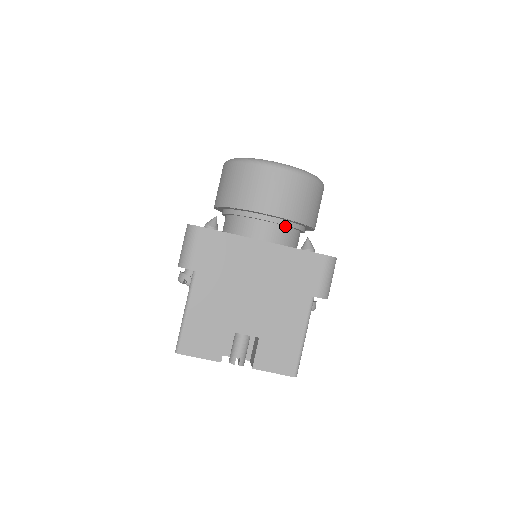
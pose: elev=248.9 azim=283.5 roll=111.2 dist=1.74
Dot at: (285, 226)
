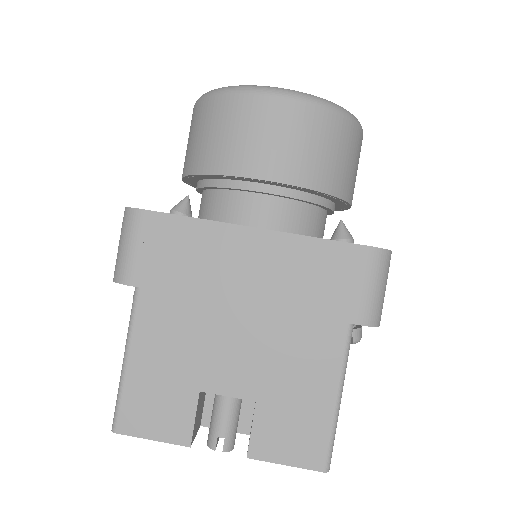
Dot at: (295, 200)
